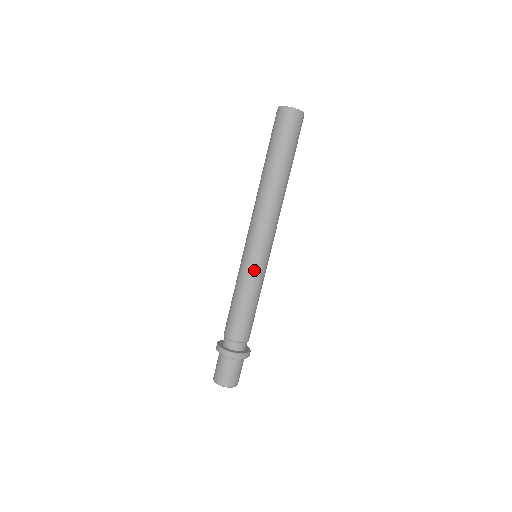
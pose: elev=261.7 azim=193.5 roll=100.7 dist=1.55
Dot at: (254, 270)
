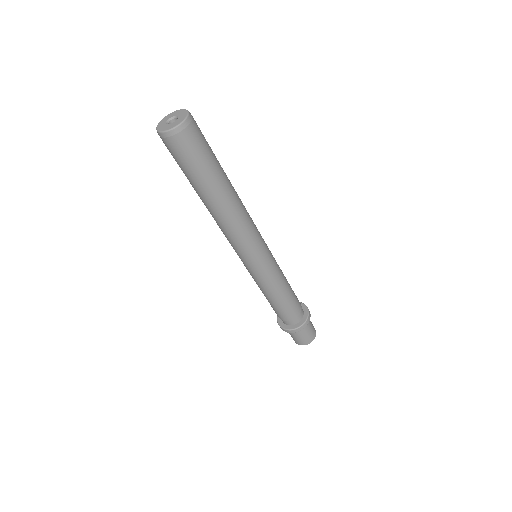
Dot at: (264, 274)
